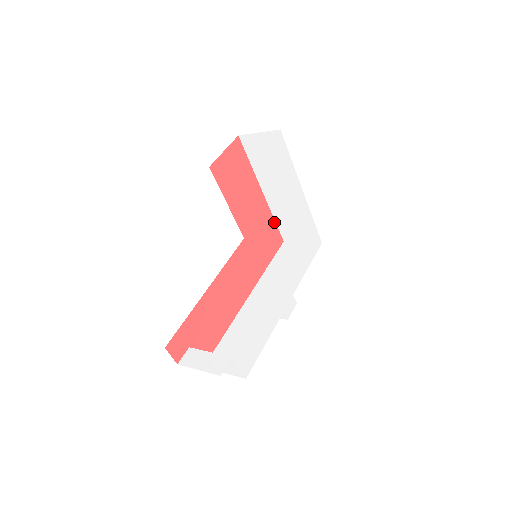
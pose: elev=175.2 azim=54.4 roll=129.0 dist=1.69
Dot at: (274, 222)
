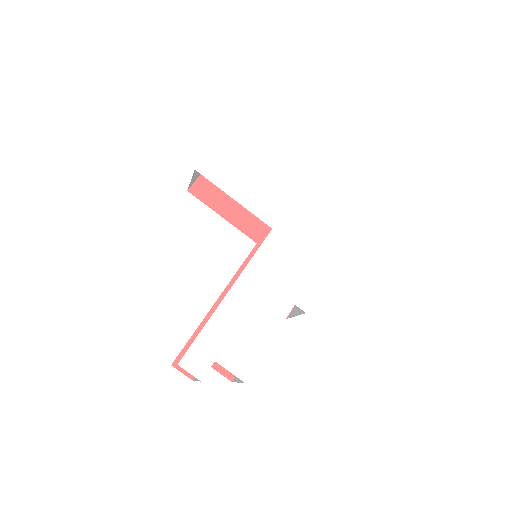
Dot at: occluded
